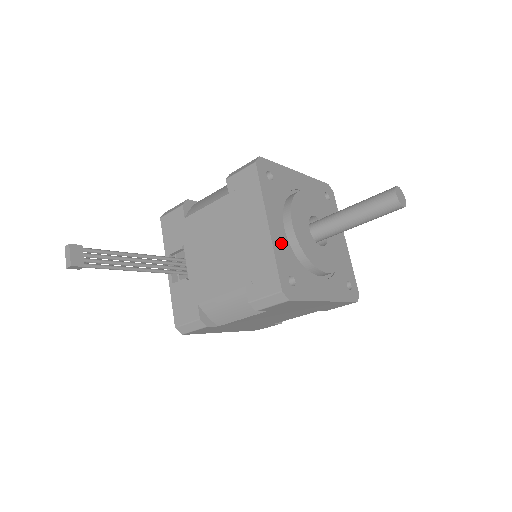
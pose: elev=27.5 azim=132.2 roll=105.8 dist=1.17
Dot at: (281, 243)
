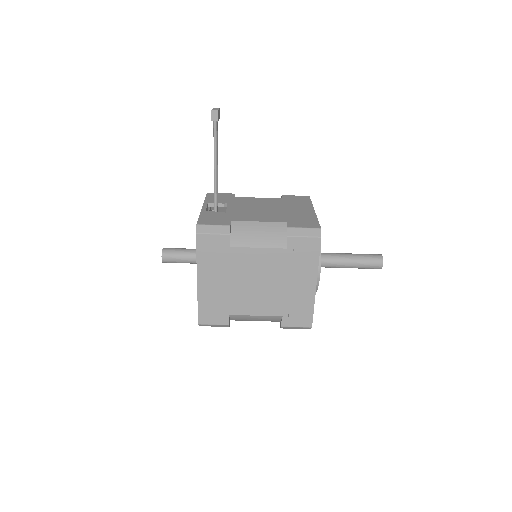
Dot at: occluded
